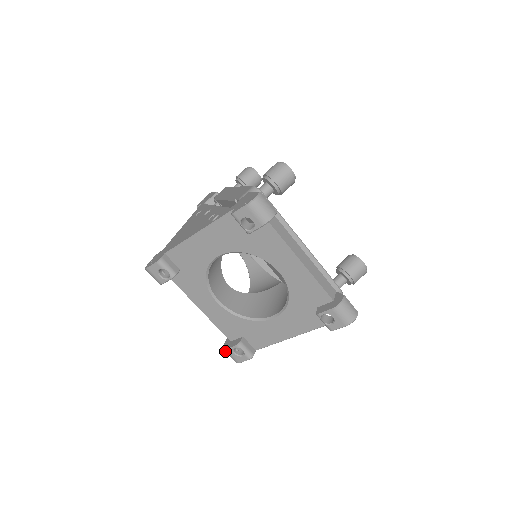
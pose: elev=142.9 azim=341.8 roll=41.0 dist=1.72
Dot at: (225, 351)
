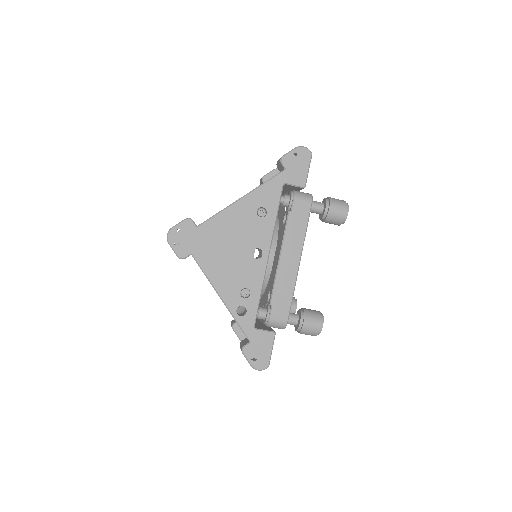
Dot at: occluded
